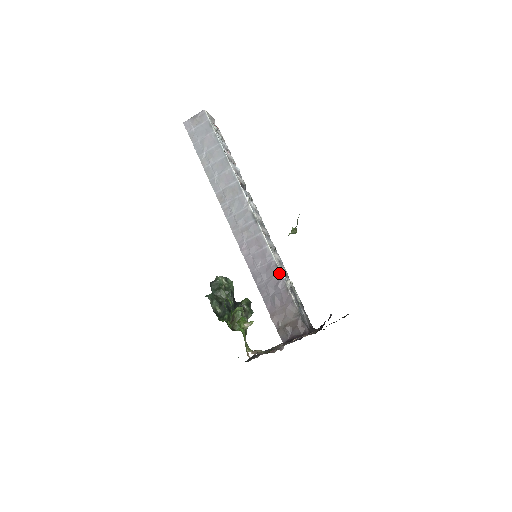
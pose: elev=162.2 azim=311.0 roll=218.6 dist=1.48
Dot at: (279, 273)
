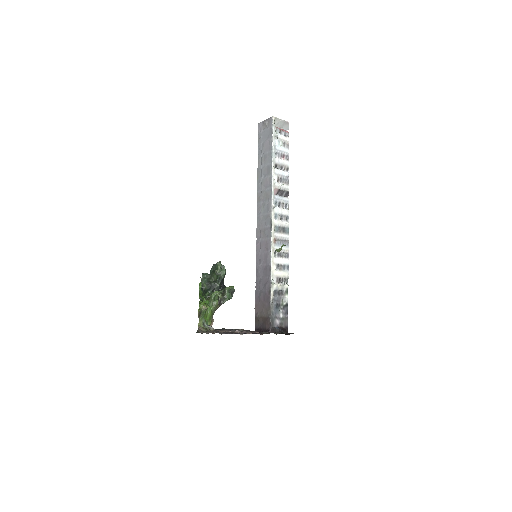
Dot at: (270, 276)
